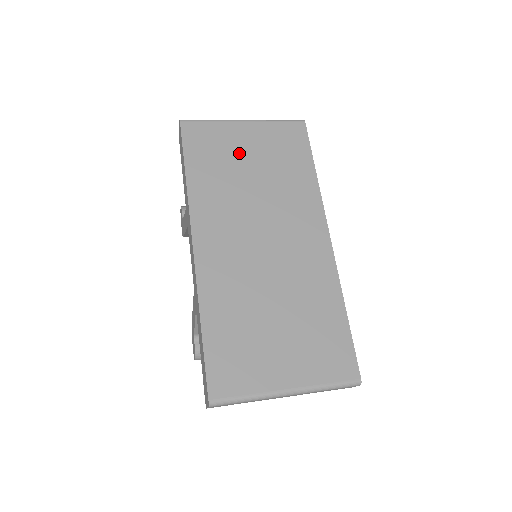
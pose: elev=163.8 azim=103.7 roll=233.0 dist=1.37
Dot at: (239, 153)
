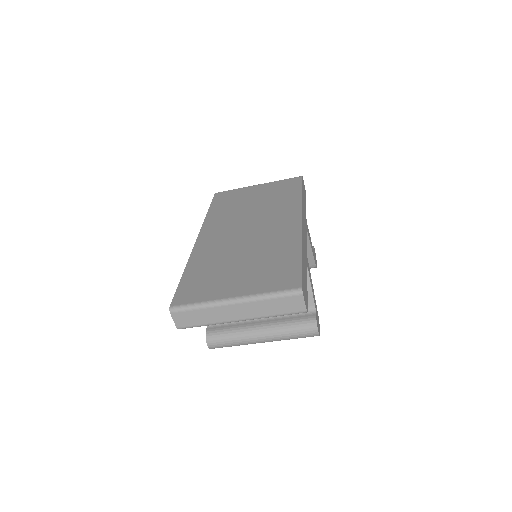
Dot at: (248, 197)
